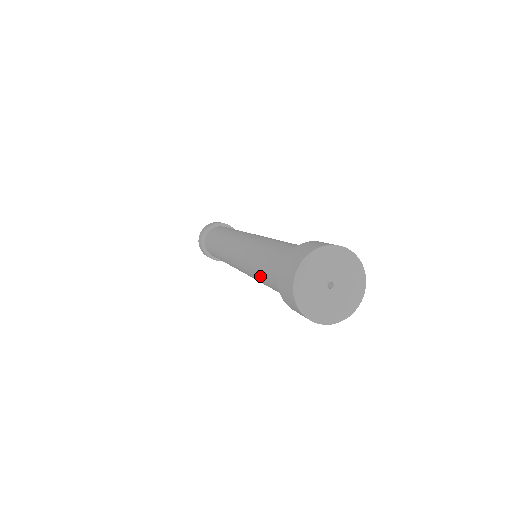
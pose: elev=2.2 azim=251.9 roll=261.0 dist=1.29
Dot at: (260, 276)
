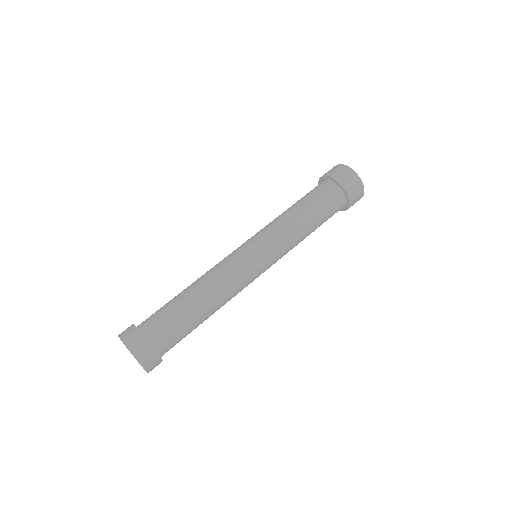
Dot at: (298, 209)
